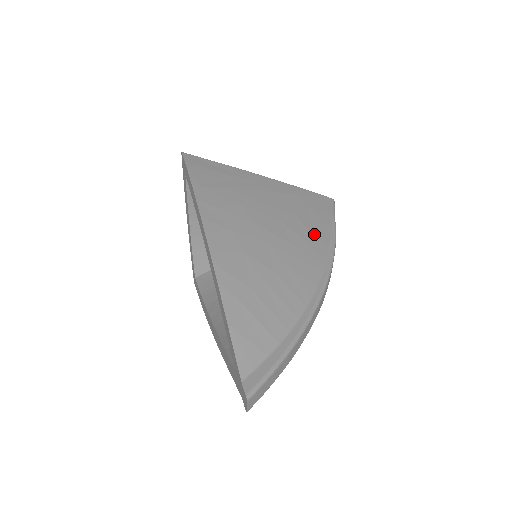
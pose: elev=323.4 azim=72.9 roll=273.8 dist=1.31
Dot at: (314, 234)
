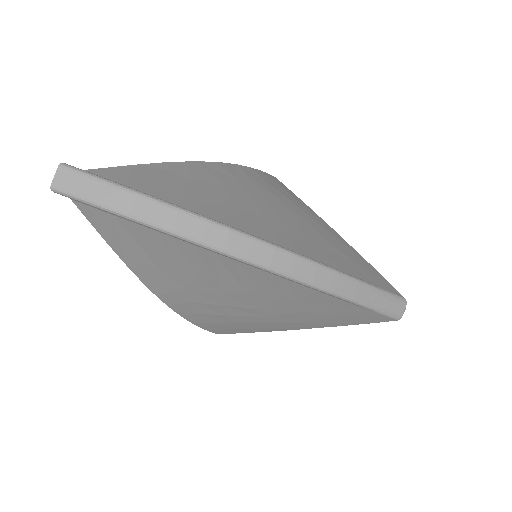
Dot at: (323, 252)
